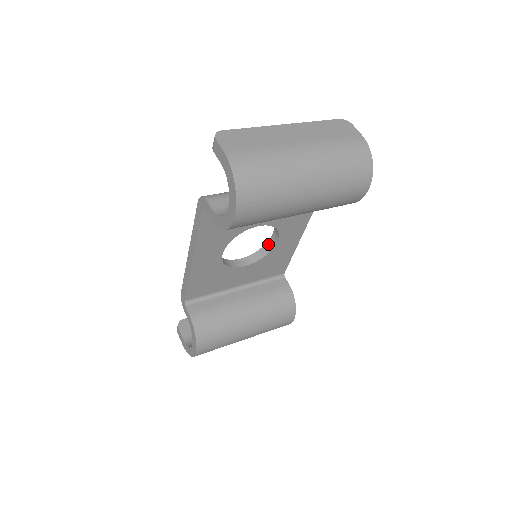
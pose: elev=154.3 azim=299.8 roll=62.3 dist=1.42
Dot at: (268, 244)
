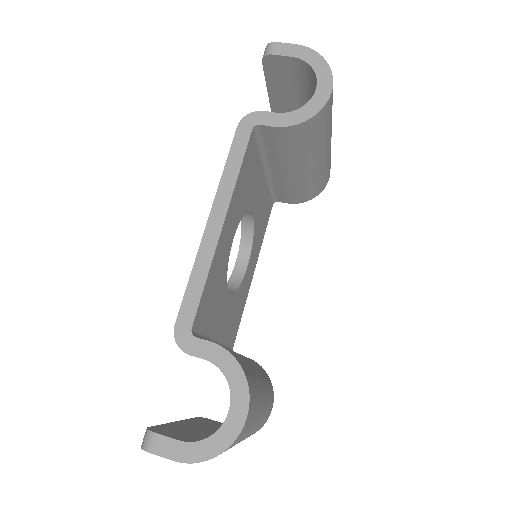
Dot at: (234, 276)
